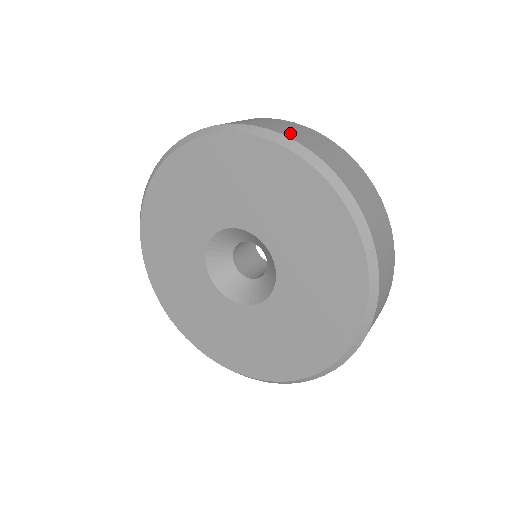
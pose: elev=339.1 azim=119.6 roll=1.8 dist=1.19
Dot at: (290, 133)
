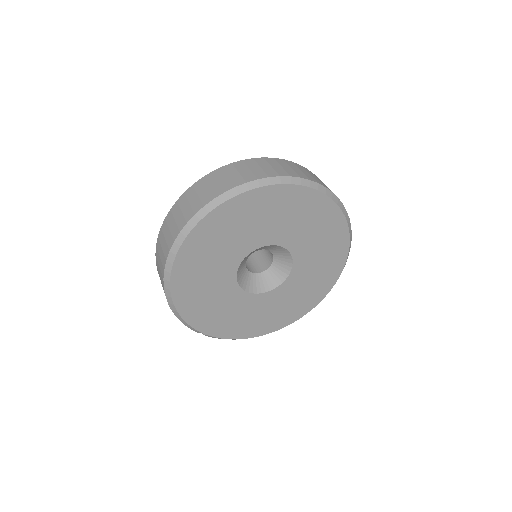
Dot at: (278, 172)
